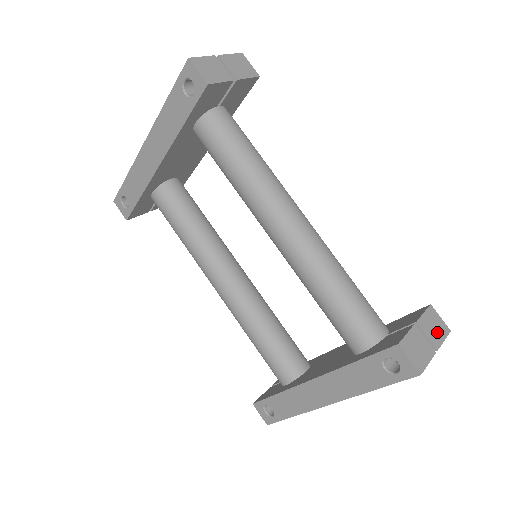
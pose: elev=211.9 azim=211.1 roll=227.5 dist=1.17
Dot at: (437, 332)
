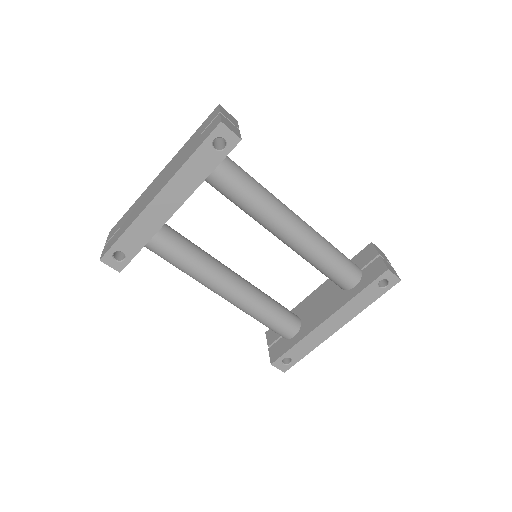
Dot at: (384, 256)
